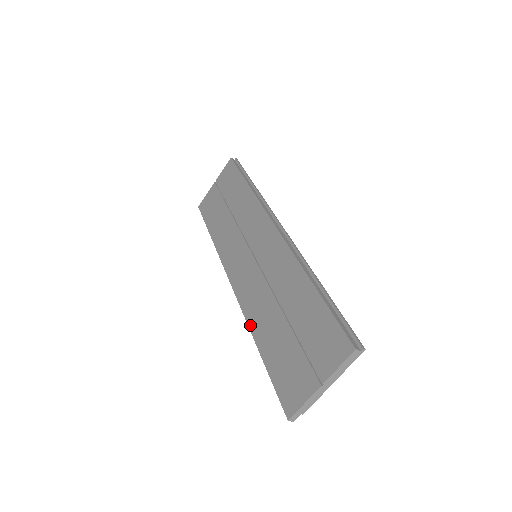
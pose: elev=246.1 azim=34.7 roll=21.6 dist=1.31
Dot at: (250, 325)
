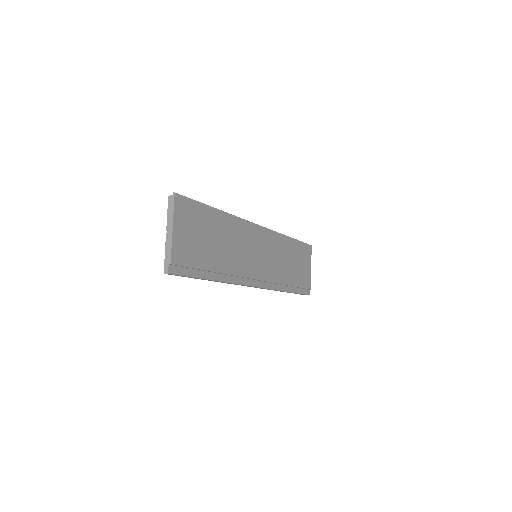
Dot at: occluded
